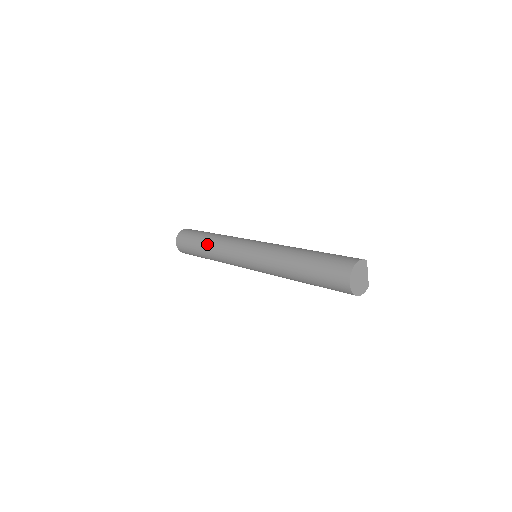
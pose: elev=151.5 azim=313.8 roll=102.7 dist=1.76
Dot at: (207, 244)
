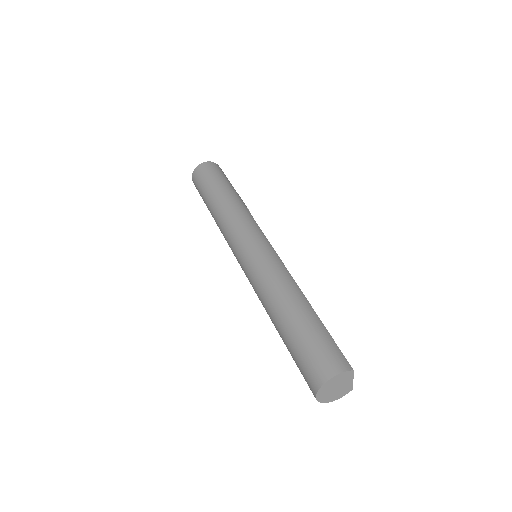
Dot at: (213, 208)
